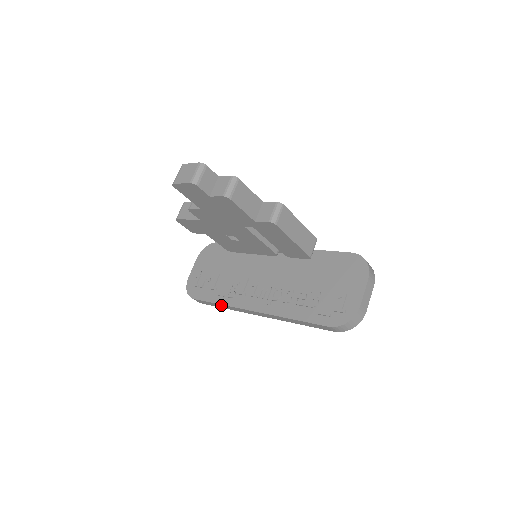
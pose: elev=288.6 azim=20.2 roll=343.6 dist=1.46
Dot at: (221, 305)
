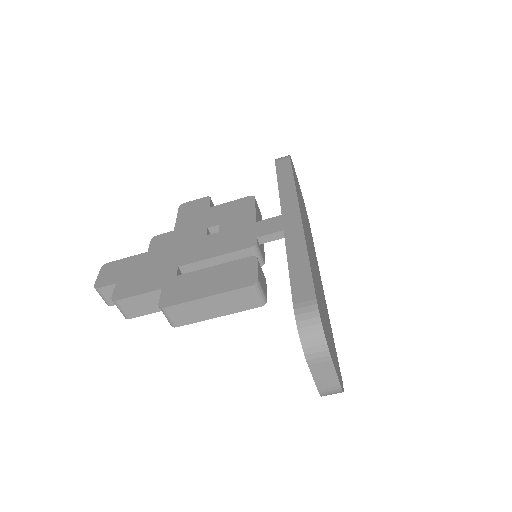
Dot at: occluded
